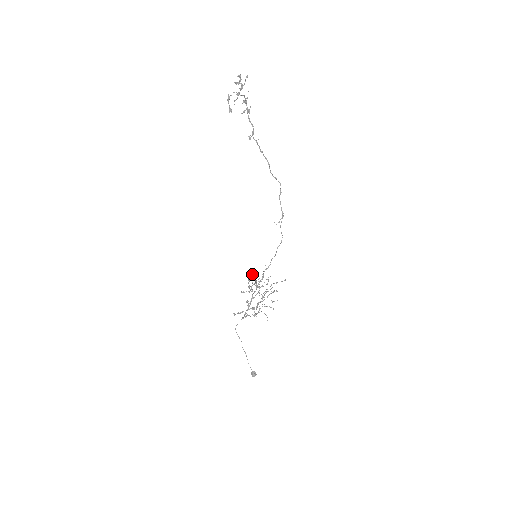
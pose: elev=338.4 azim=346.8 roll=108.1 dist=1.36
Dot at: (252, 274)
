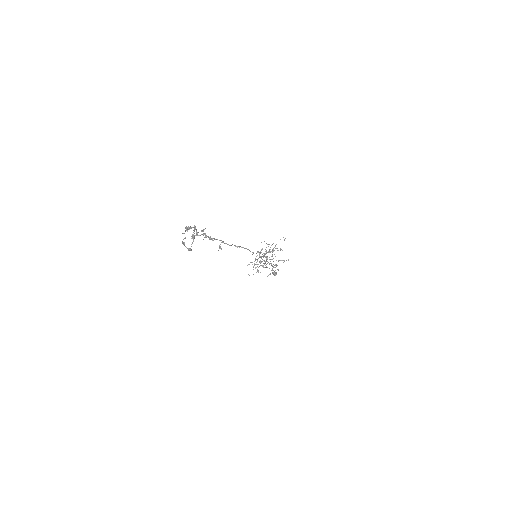
Dot at: (256, 256)
